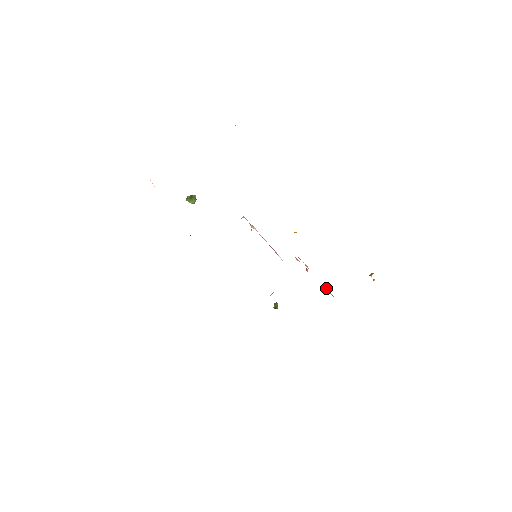
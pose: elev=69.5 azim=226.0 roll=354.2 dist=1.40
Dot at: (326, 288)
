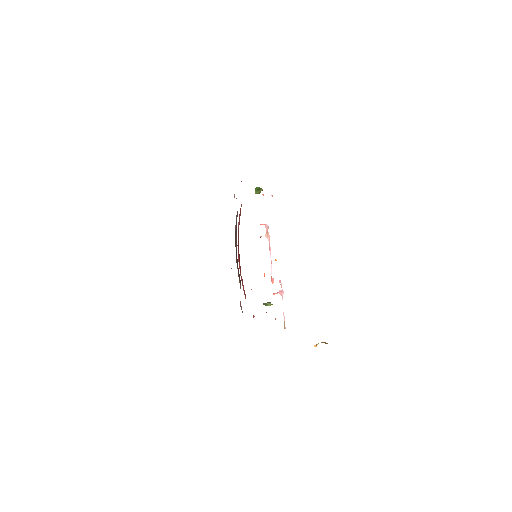
Dot at: (284, 318)
